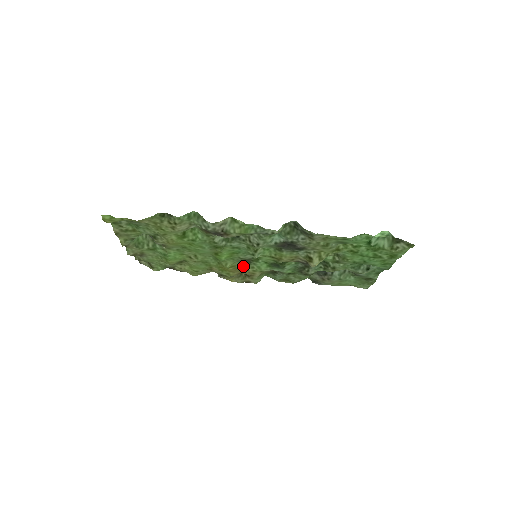
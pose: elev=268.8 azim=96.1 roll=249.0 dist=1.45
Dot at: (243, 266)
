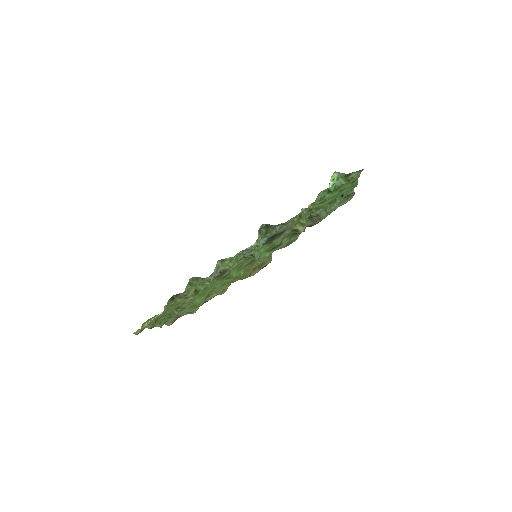
Dot at: (252, 264)
